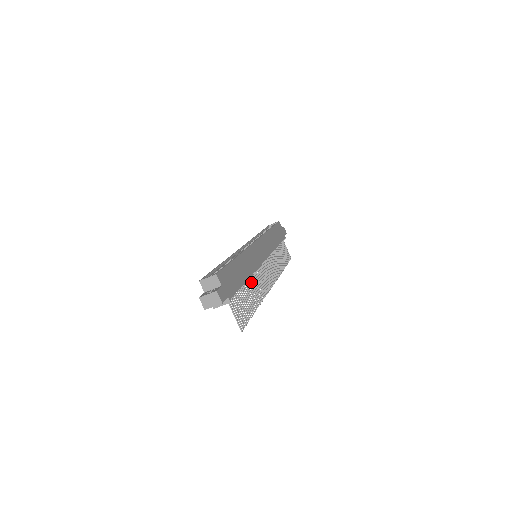
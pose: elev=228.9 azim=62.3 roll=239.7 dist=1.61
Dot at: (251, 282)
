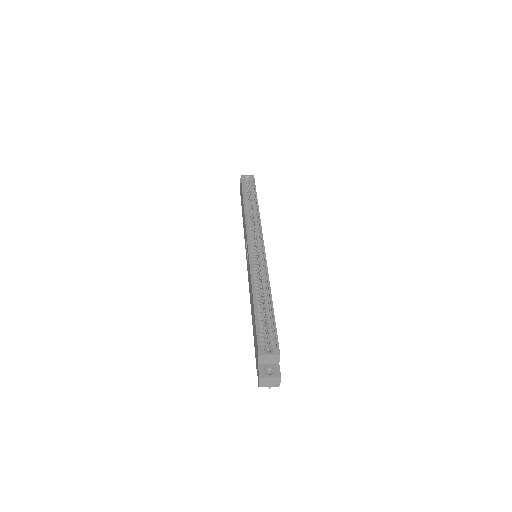
Dot at: occluded
